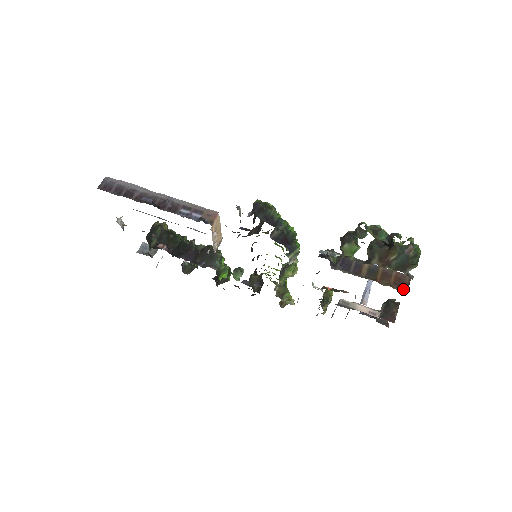
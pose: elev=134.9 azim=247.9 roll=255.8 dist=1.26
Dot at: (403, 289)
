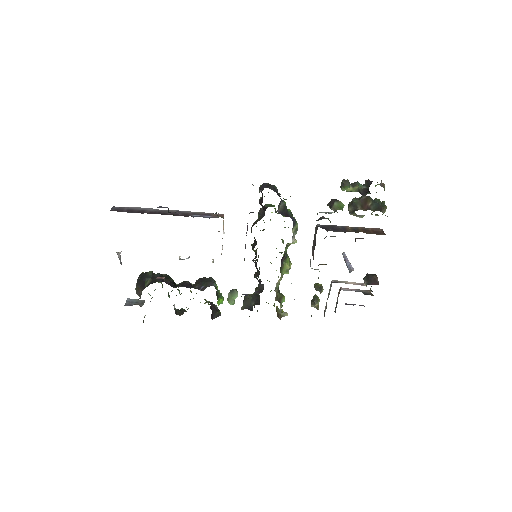
Dot at: (382, 234)
